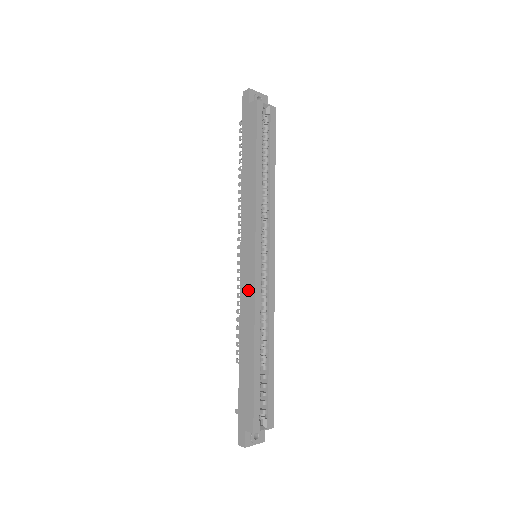
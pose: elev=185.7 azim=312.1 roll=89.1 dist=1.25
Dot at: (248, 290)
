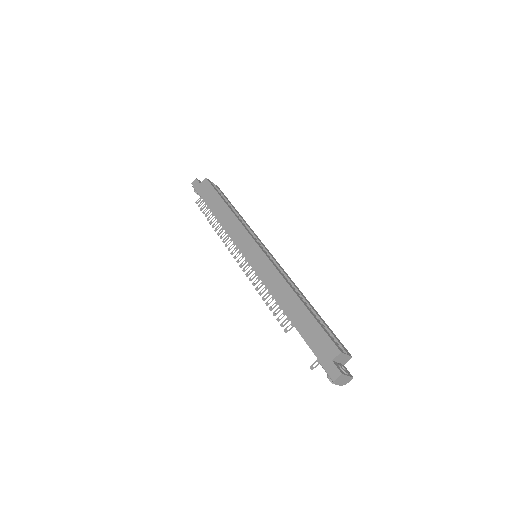
Dot at: (266, 268)
